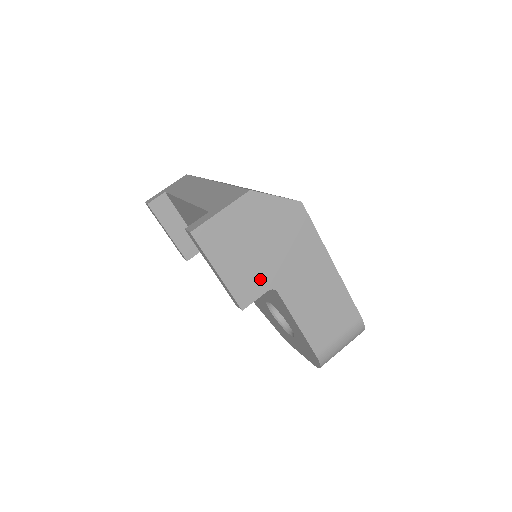
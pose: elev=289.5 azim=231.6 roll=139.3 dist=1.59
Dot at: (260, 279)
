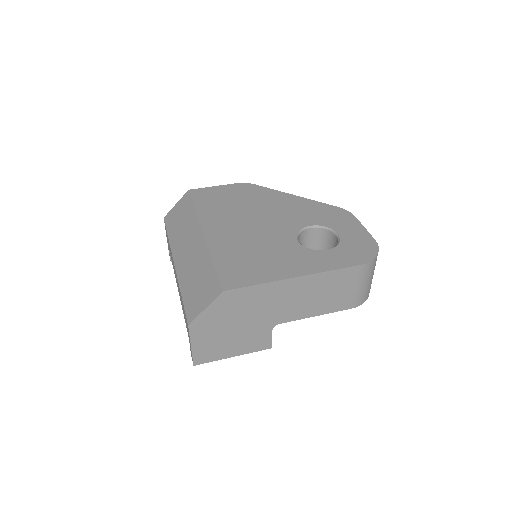
Dot at: (259, 333)
